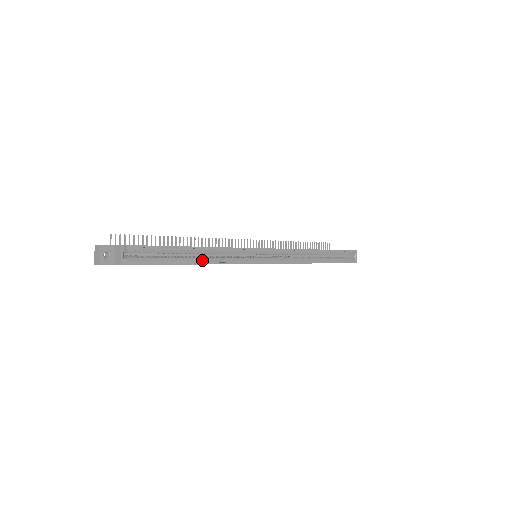
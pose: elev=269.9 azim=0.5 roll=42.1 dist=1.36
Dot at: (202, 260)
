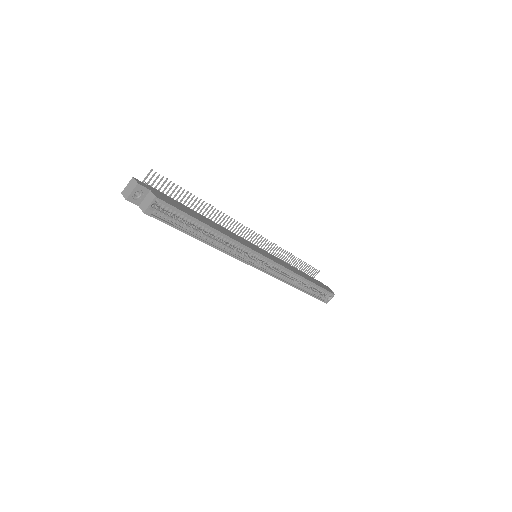
Dot at: (212, 241)
